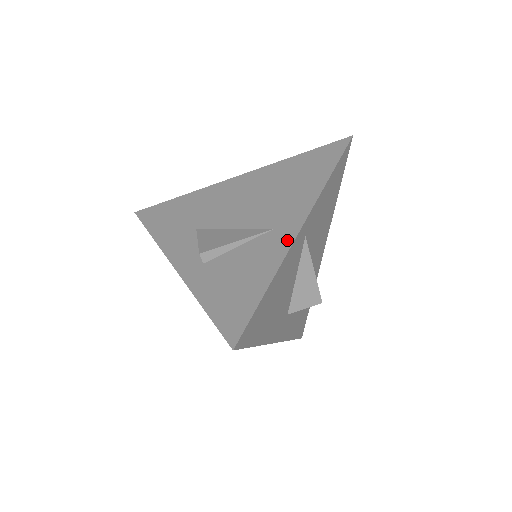
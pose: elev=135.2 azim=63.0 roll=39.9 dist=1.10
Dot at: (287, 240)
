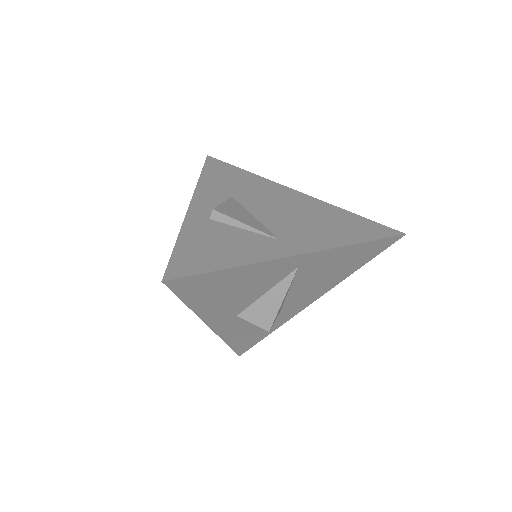
Dot at: (279, 253)
